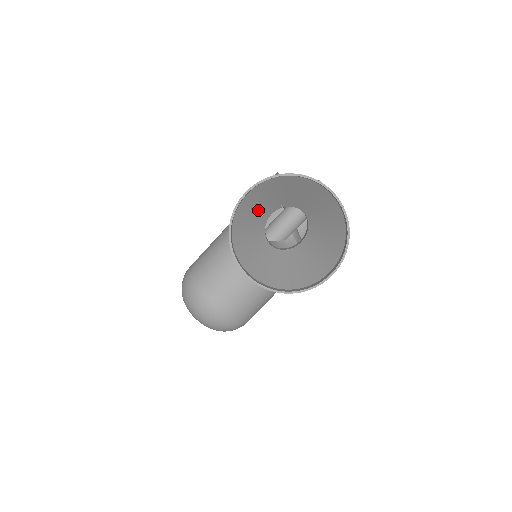
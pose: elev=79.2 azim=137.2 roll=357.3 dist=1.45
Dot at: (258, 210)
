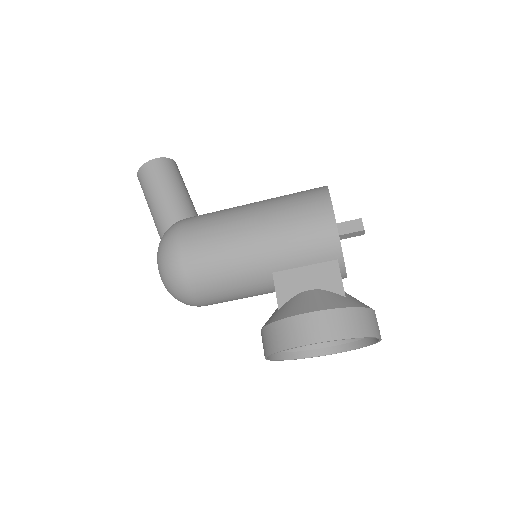
Dot at: occluded
